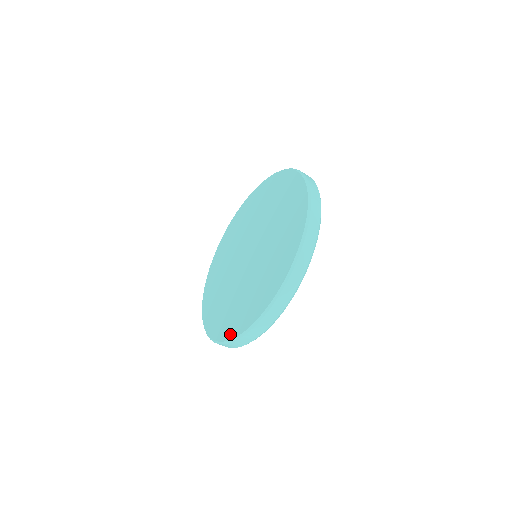
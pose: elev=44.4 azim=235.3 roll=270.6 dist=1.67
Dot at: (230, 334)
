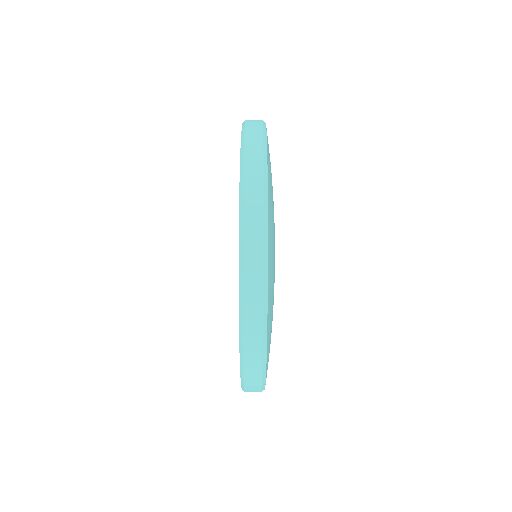
Dot at: occluded
